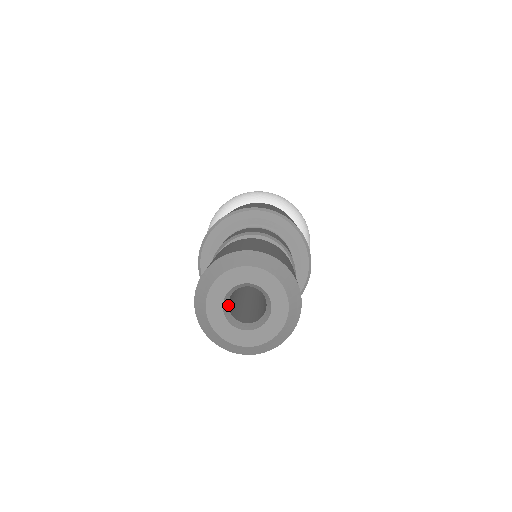
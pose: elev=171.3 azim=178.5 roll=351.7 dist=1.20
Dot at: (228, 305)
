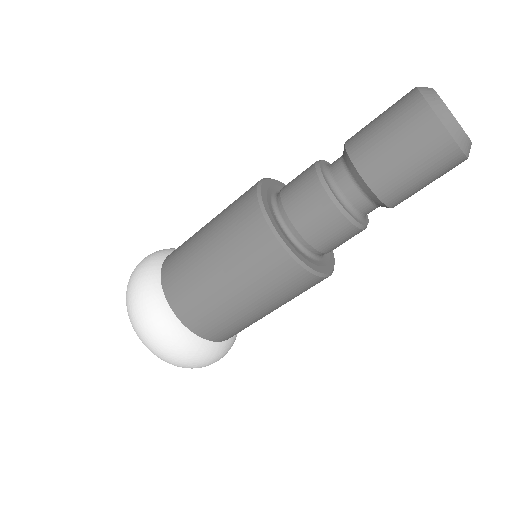
Dot at: occluded
